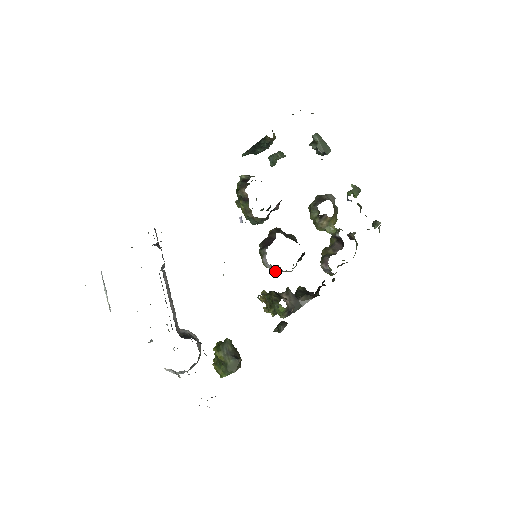
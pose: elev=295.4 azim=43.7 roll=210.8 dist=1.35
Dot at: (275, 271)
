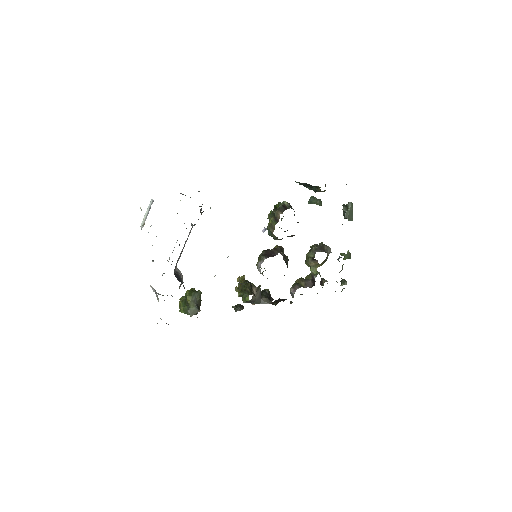
Dot at: (261, 273)
